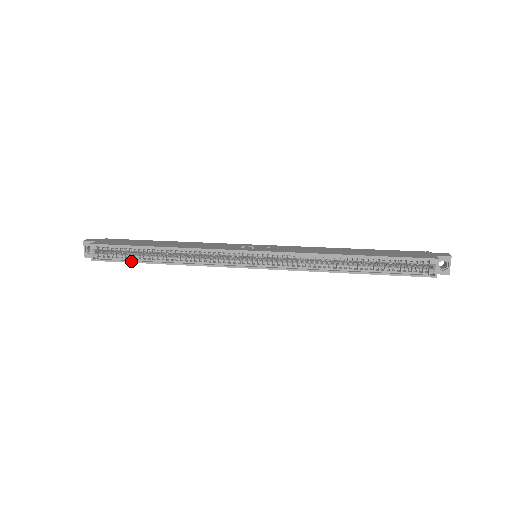
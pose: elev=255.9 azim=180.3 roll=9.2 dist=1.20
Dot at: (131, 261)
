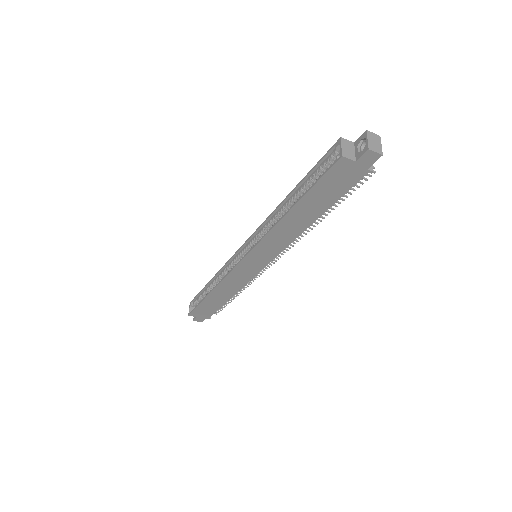
Dot at: (200, 302)
